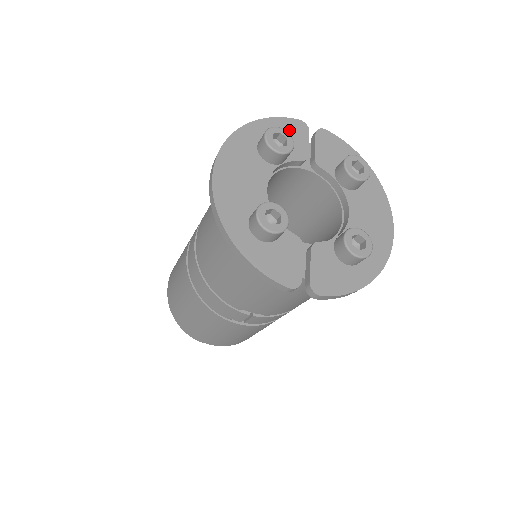
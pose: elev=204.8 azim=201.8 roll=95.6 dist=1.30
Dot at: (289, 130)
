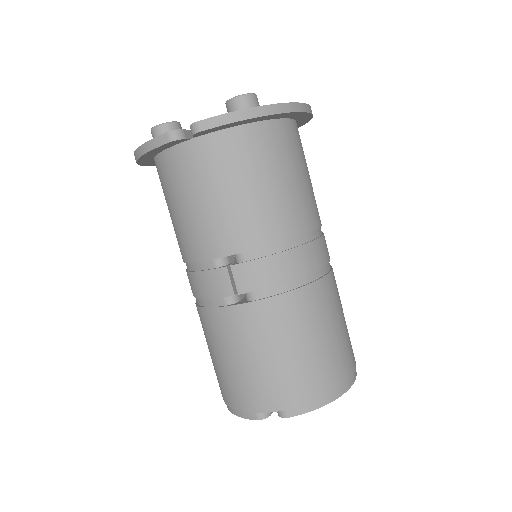
Dot at: occluded
